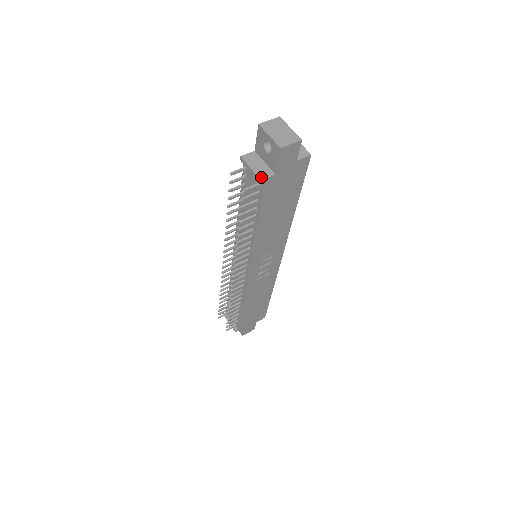
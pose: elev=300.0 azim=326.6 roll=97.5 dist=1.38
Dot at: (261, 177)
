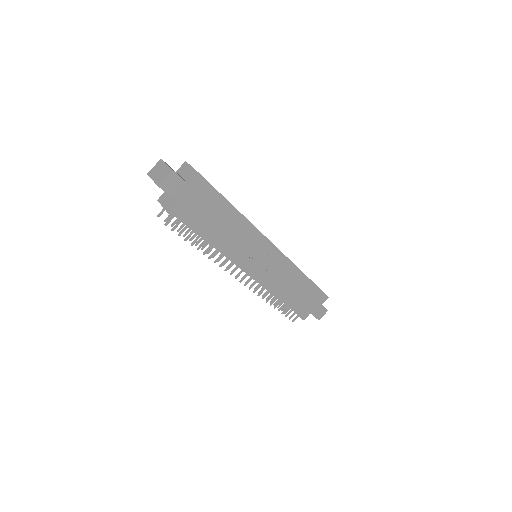
Dot at: (168, 210)
